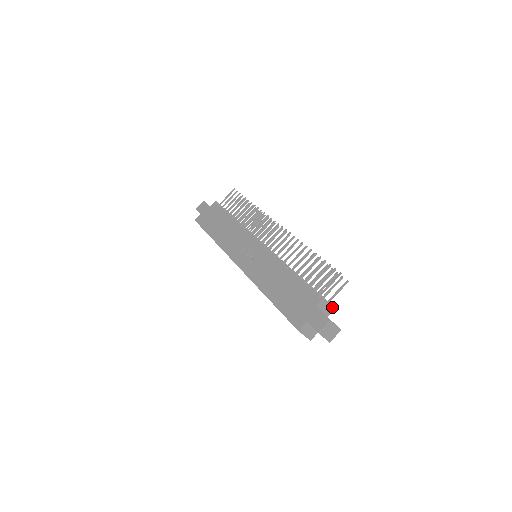
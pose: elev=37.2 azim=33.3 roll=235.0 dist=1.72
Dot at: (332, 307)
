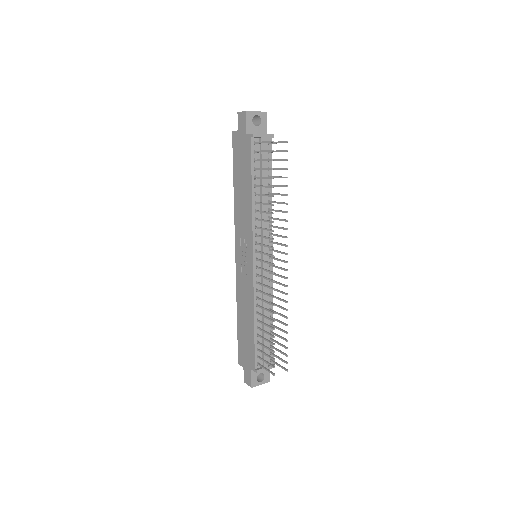
Dot at: (271, 368)
